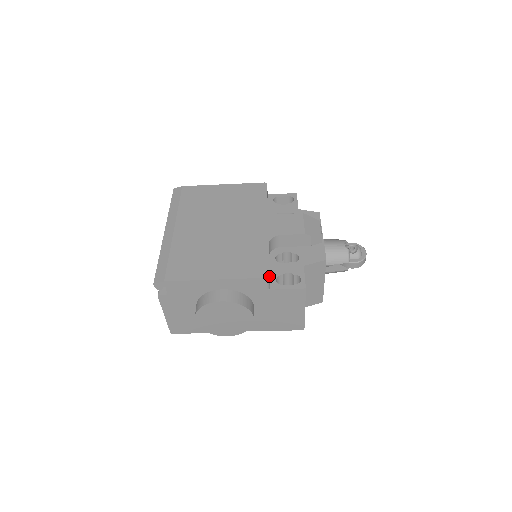
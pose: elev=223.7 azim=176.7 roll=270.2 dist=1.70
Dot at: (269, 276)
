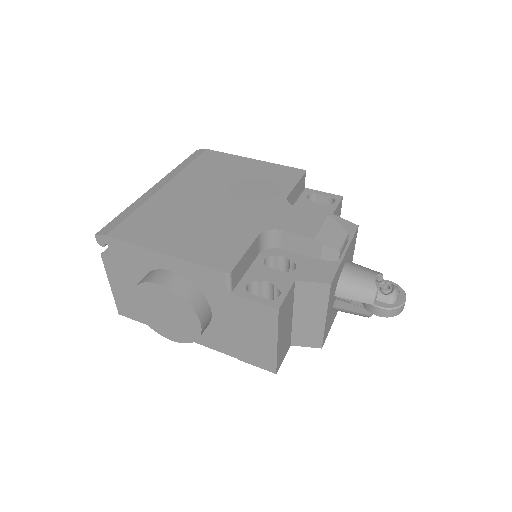
Dot at: (237, 275)
